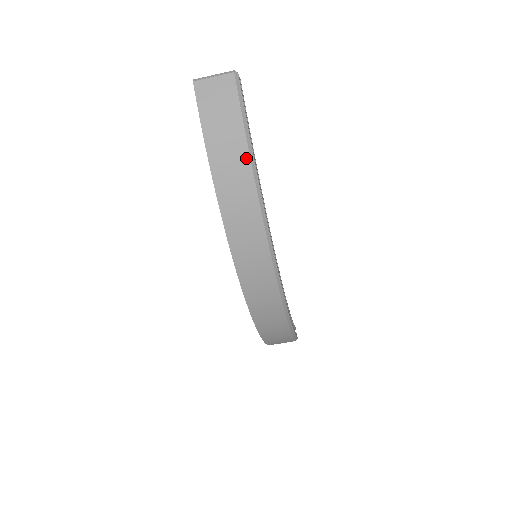
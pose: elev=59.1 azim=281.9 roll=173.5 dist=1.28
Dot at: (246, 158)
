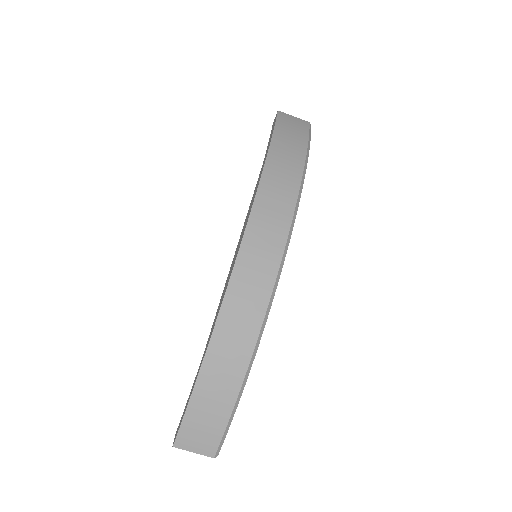
Dot at: (303, 152)
